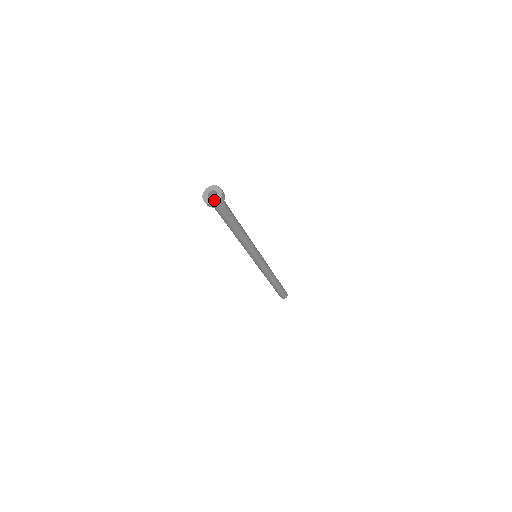
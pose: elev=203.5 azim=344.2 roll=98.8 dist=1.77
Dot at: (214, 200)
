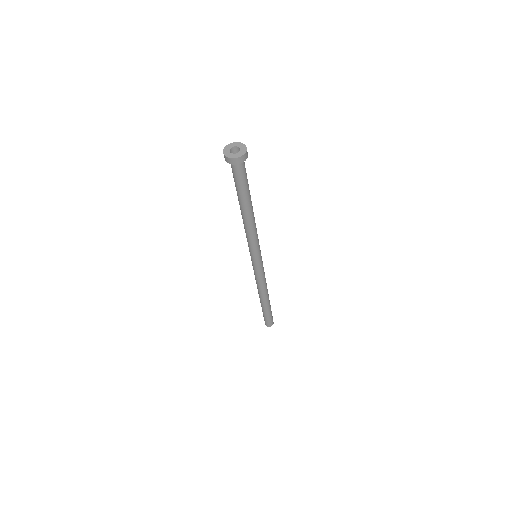
Dot at: (241, 152)
